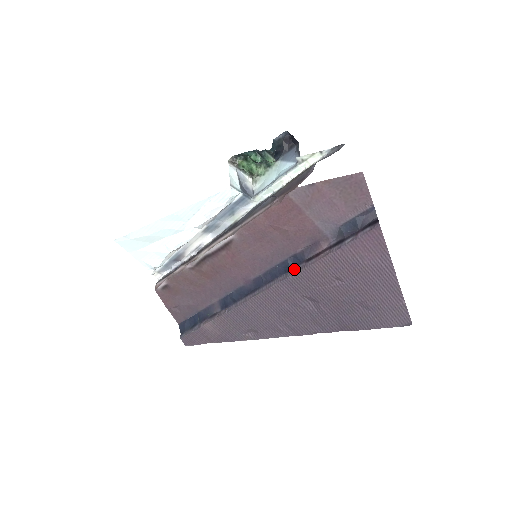
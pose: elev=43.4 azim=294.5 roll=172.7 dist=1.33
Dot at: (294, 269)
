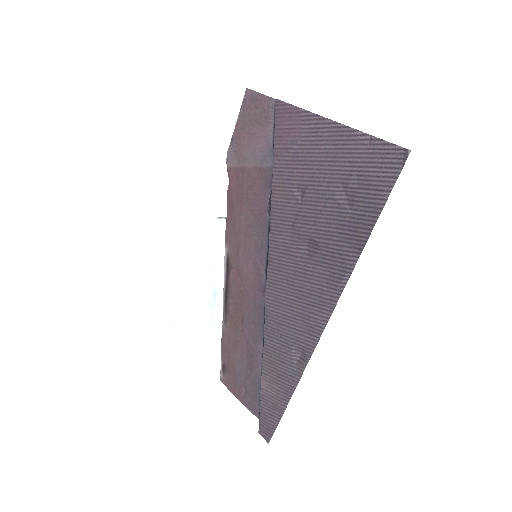
Dot at: occluded
